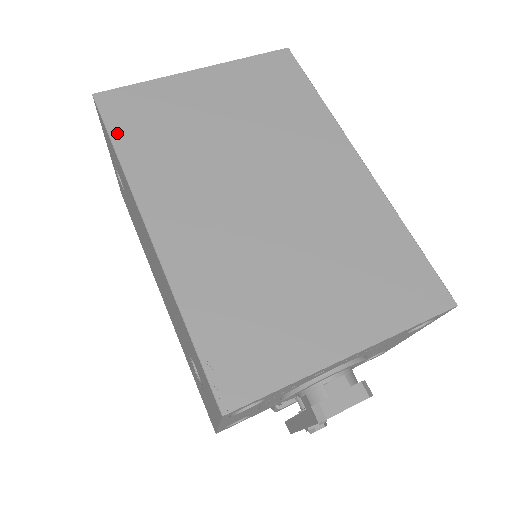
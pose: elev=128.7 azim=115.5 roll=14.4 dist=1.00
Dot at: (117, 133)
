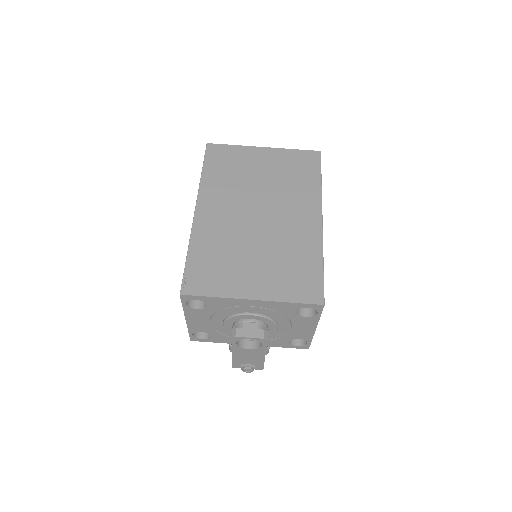
Dot at: (207, 164)
